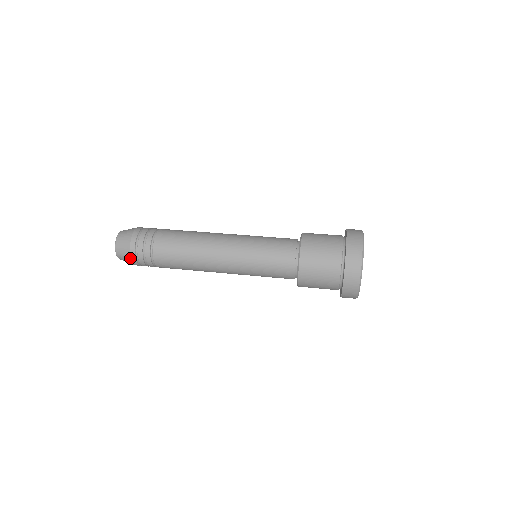
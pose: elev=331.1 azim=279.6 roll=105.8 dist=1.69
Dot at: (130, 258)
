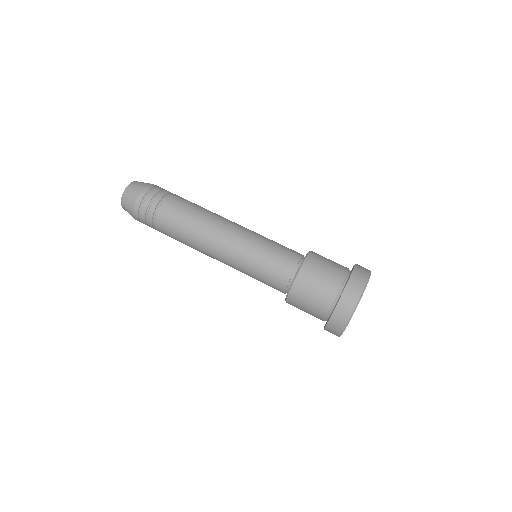
Dot at: (134, 218)
